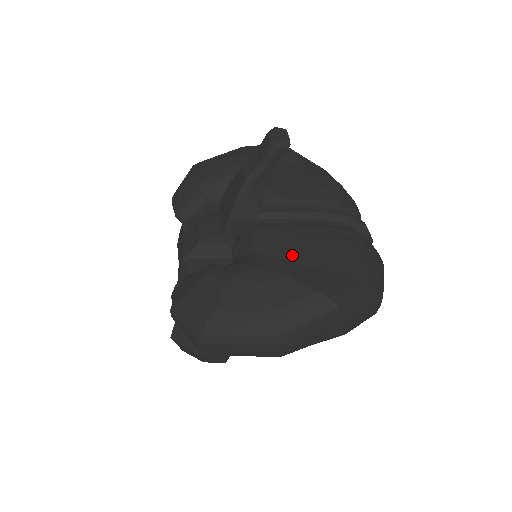
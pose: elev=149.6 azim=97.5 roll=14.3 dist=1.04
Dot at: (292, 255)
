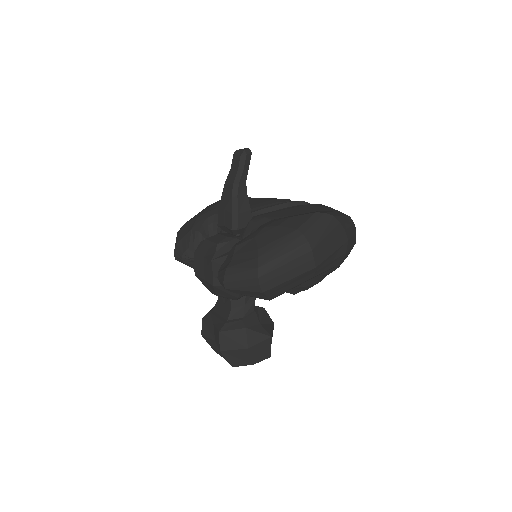
Dot at: (286, 215)
